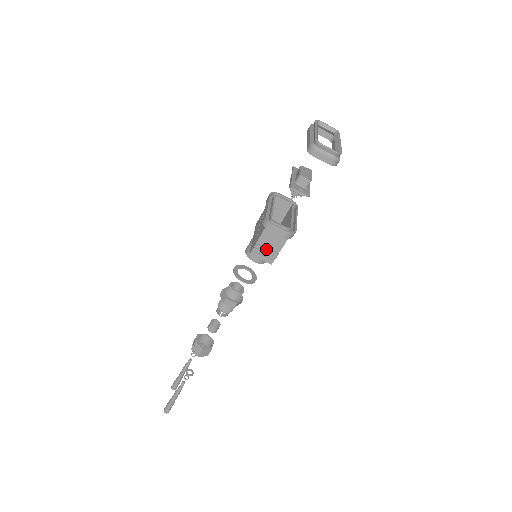
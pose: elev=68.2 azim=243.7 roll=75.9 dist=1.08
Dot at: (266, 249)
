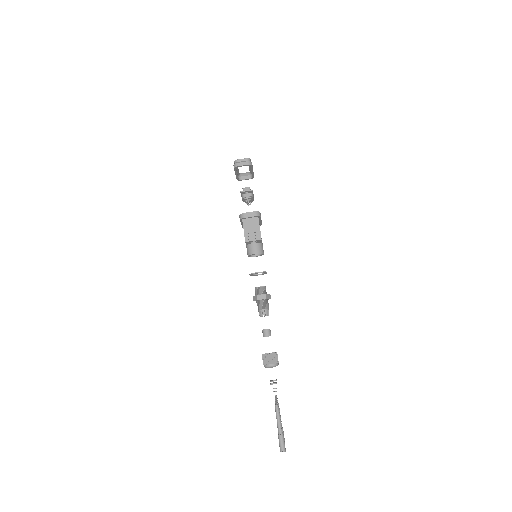
Dot at: (251, 231)
